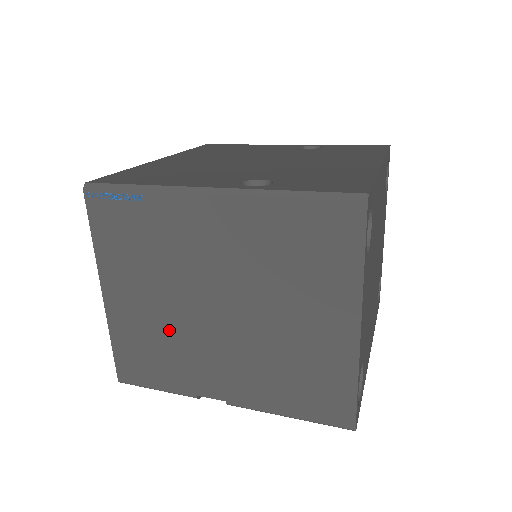
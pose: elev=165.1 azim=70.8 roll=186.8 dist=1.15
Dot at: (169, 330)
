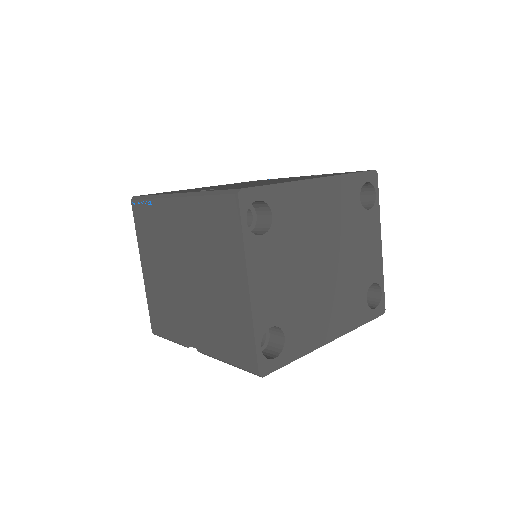
Dot at: (169, 293)
